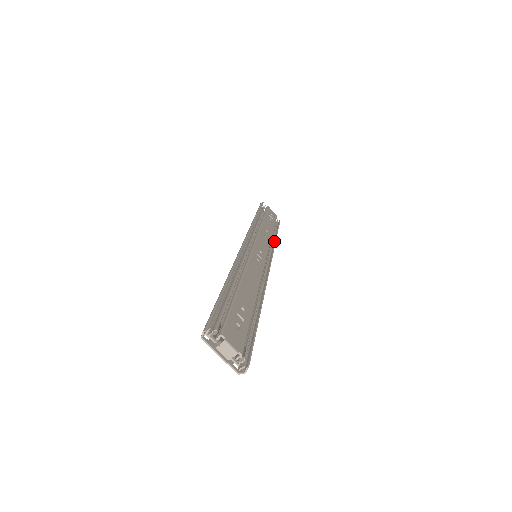
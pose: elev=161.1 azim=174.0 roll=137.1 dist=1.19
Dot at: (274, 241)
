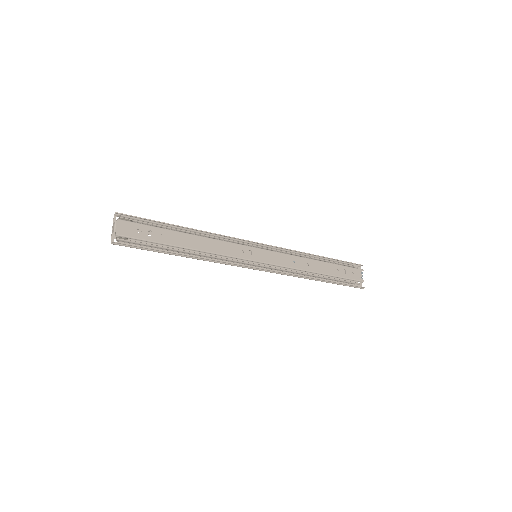
Dot at: (311, 277)
